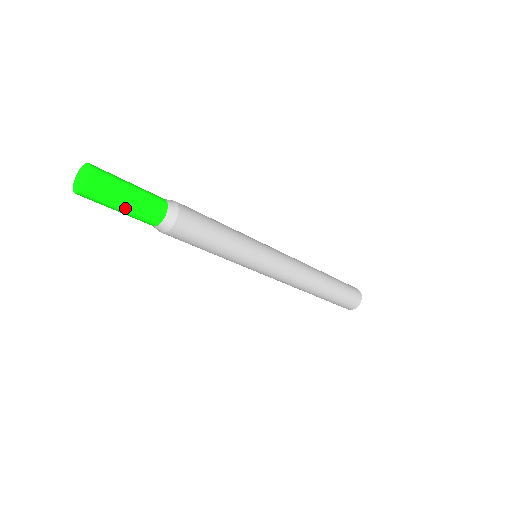
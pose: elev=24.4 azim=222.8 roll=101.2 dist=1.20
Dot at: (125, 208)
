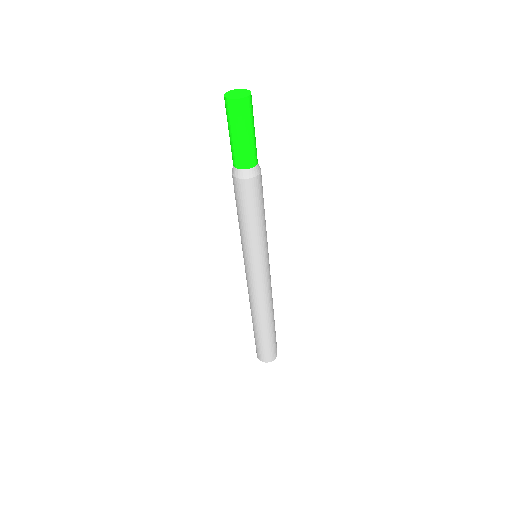
Dot at: (244, 137)
